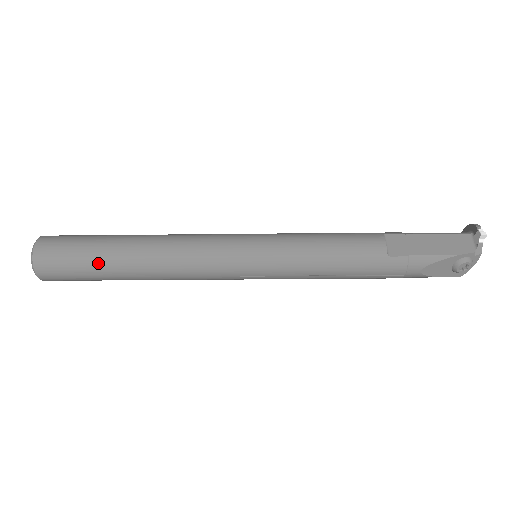
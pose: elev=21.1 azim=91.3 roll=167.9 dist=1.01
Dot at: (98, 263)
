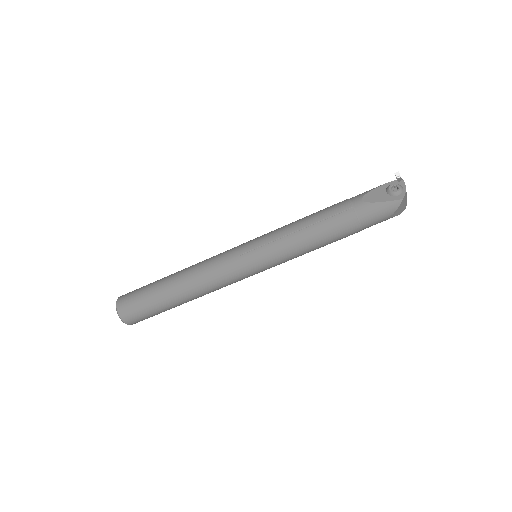
Dot at: (154, 283)
